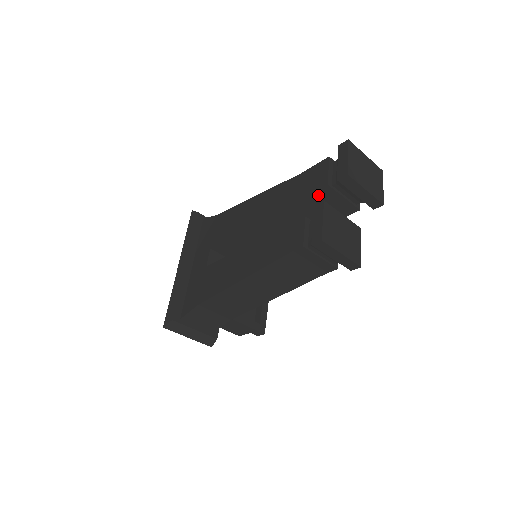
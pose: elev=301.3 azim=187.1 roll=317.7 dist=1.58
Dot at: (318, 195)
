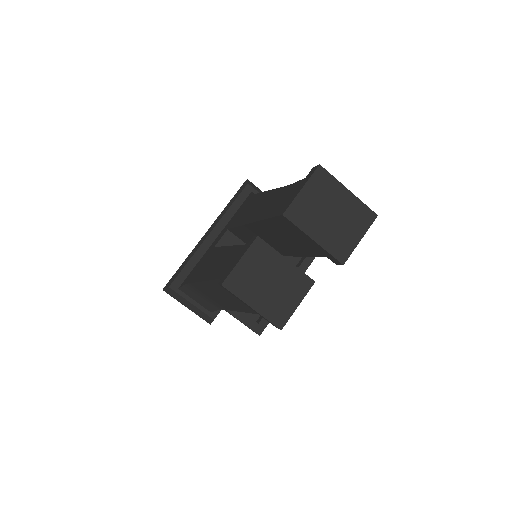
Dot at: (277, 222)
